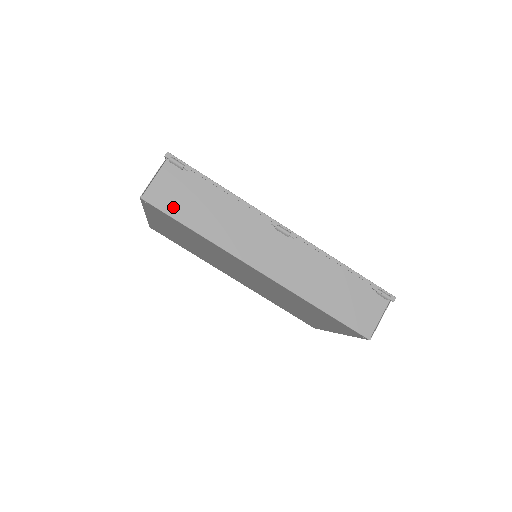
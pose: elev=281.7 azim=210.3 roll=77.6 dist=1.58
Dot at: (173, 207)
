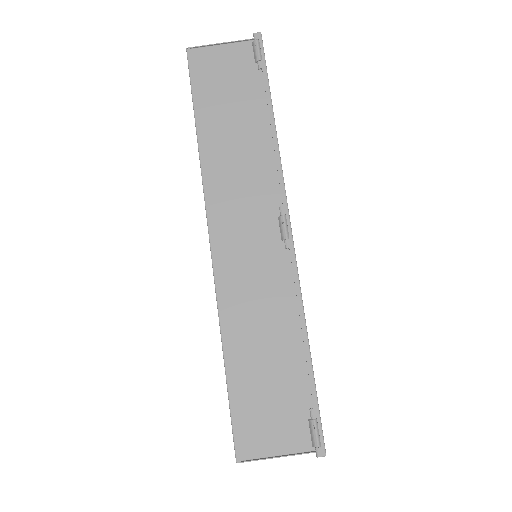
Dot at: (205, 87)
